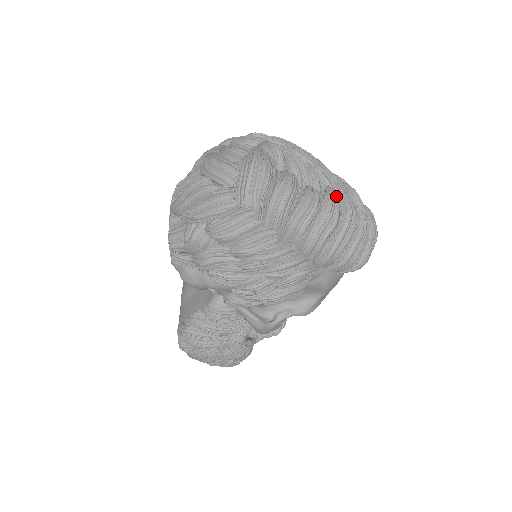
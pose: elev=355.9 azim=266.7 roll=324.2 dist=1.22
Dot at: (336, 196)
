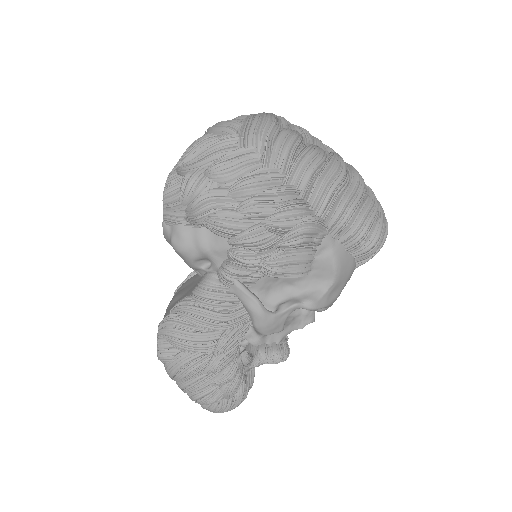
Dot at: (342, 158)
